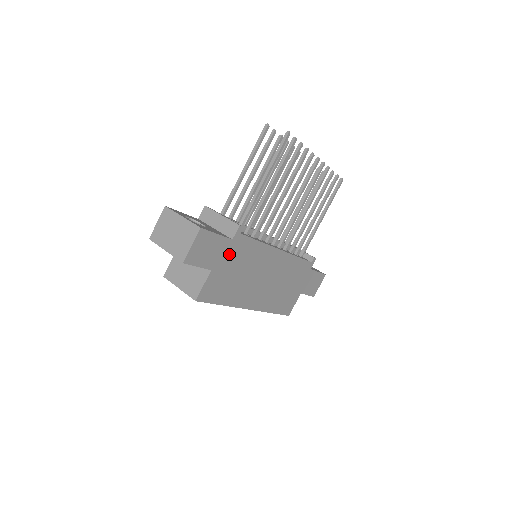
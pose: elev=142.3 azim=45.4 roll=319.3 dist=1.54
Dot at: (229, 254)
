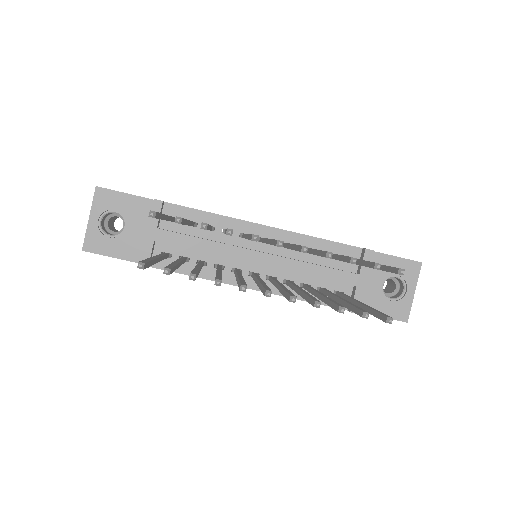
Dot at: occluded
